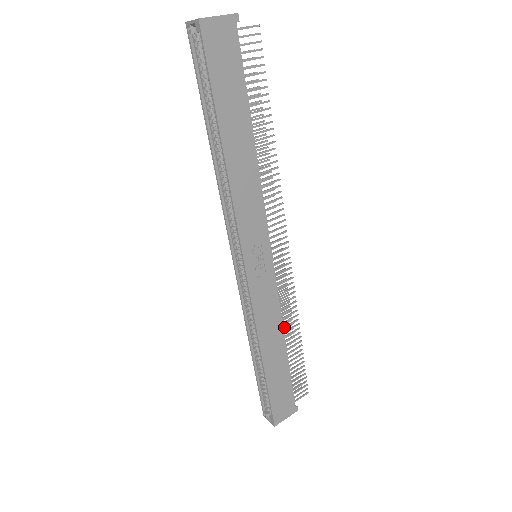
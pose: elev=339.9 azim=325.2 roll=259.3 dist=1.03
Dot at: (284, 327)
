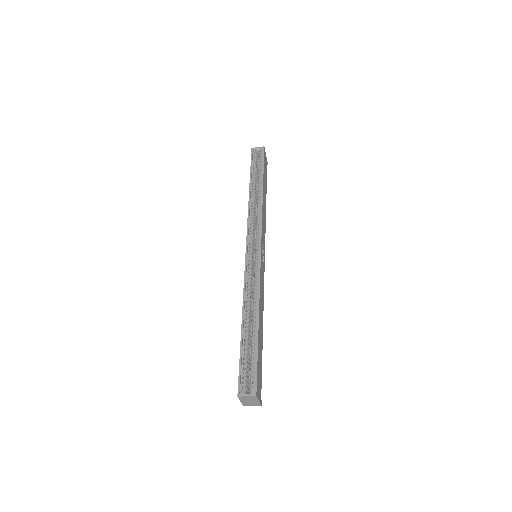
Dot at: occluded
